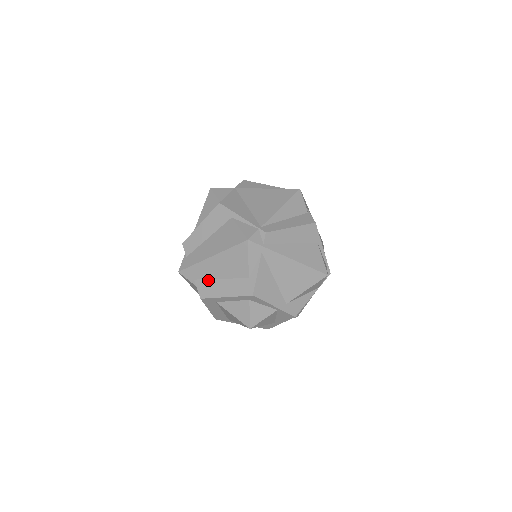
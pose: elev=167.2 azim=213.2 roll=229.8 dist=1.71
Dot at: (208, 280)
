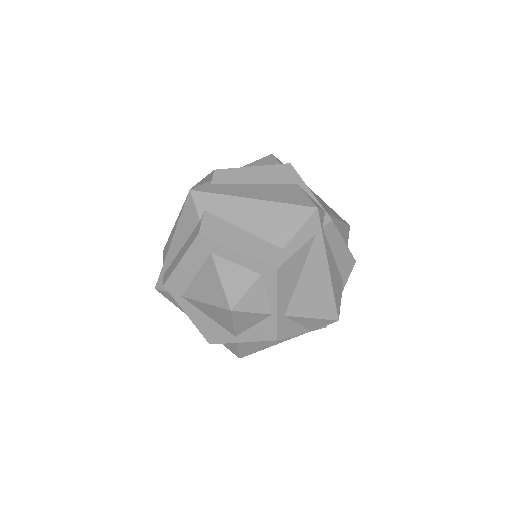
Dot at: (224, 221)
